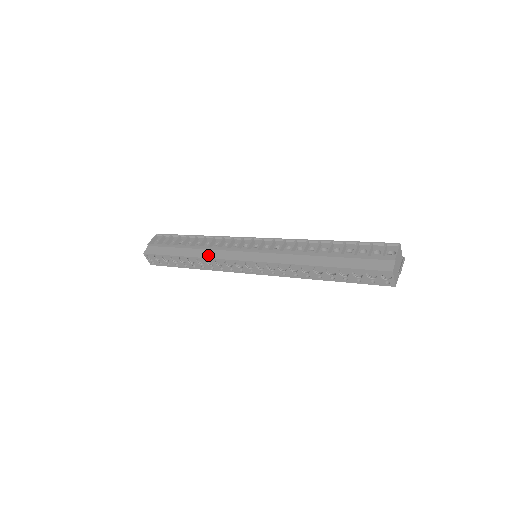
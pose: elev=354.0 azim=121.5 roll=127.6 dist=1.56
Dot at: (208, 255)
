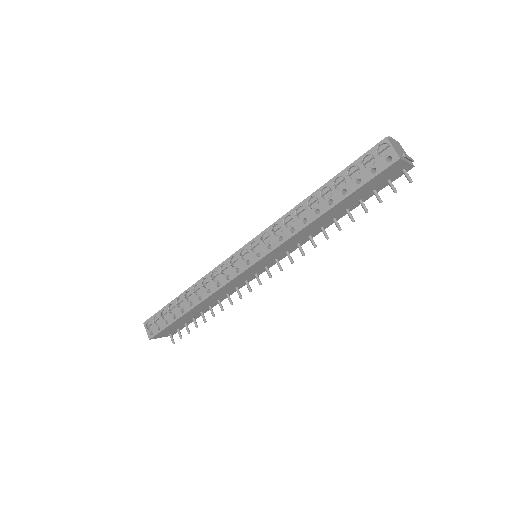
Dot at: (205, 276)
